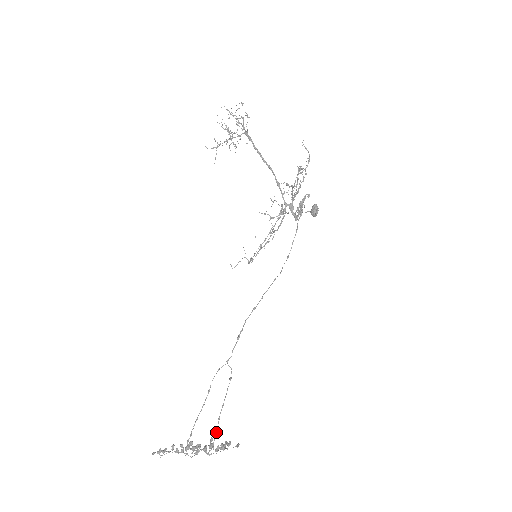
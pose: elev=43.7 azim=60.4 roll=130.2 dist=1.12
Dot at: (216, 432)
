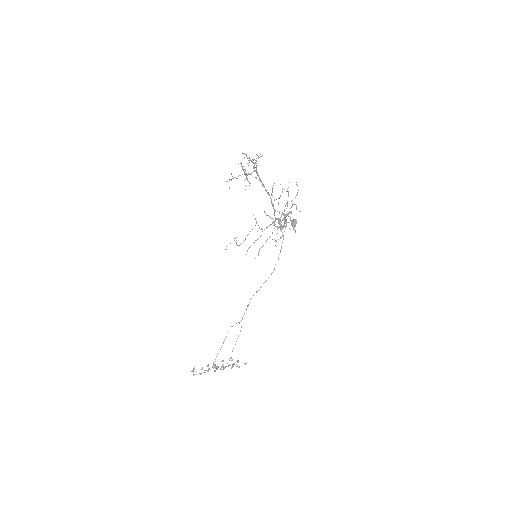
Dot at: occluded
